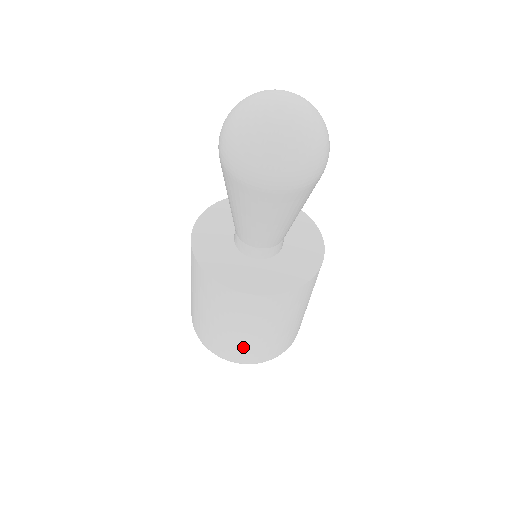
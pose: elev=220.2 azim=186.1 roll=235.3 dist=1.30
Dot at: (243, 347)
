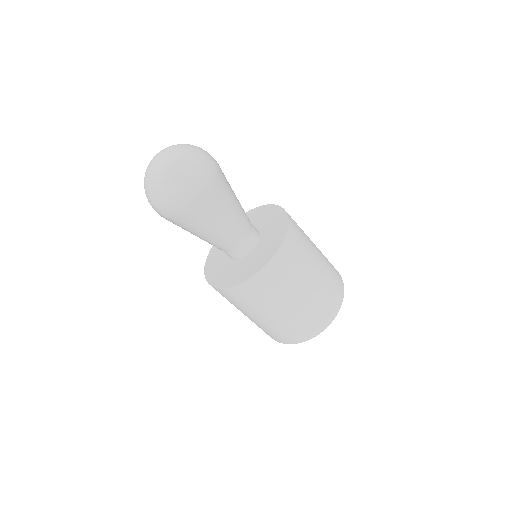
Dot at: occluded
